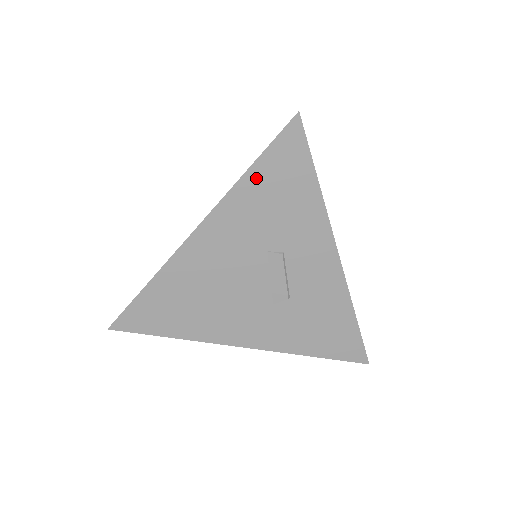
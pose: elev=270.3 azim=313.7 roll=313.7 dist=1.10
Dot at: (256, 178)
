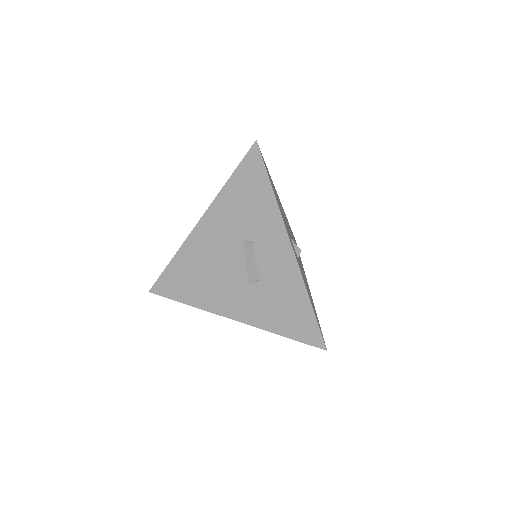
Dot at: (233, 186)
